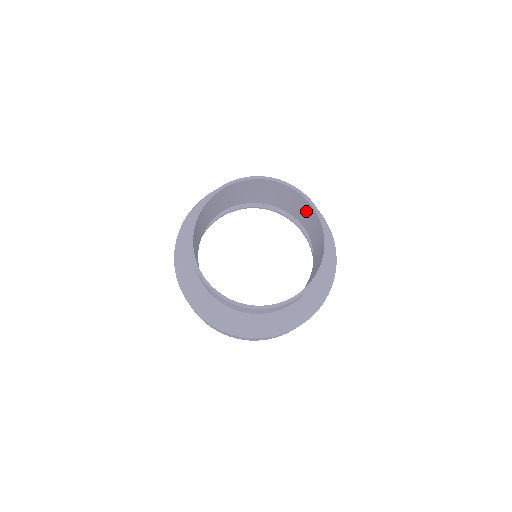
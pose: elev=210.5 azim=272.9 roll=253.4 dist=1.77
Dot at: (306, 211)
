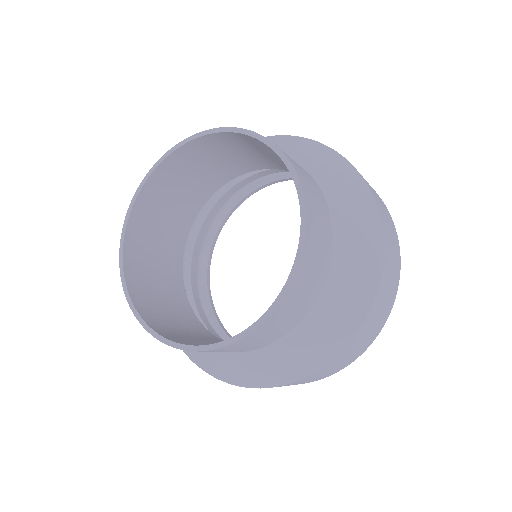
Dot at: occluded
